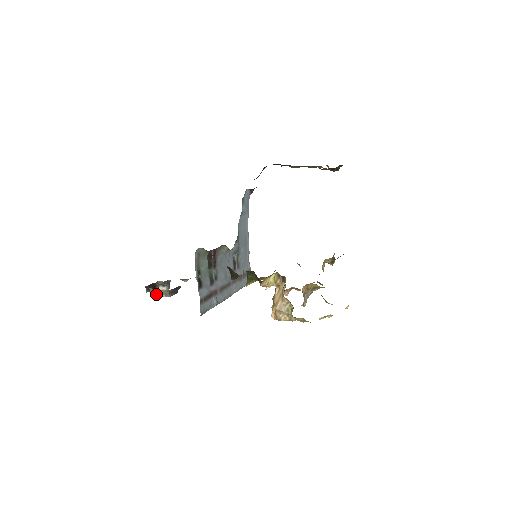
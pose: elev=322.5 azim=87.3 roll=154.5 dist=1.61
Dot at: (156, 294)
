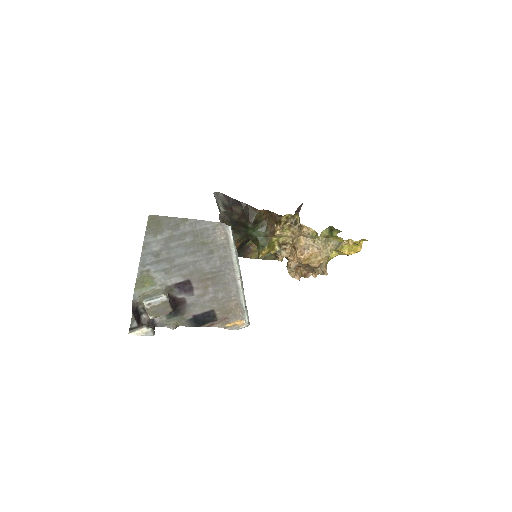
Dot at: (151, 298)
